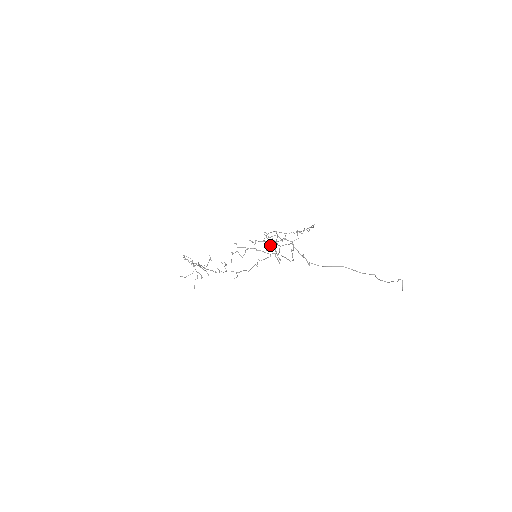
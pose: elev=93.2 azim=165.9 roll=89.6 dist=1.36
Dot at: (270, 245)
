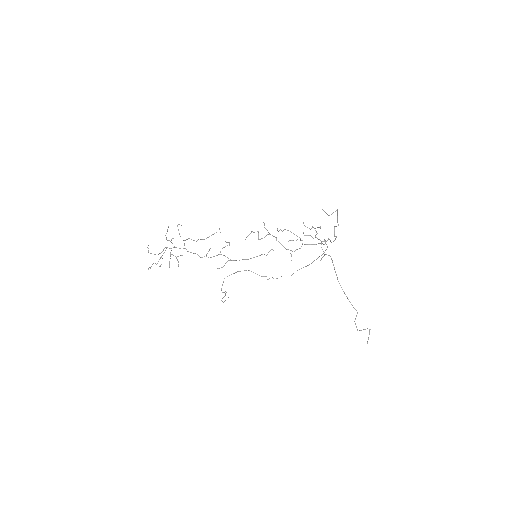
Dot at: occluded
